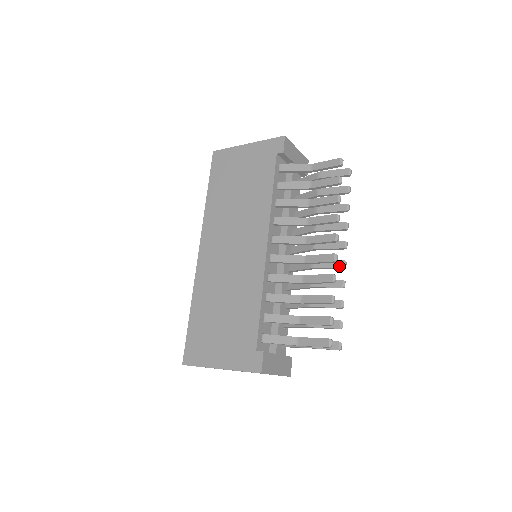
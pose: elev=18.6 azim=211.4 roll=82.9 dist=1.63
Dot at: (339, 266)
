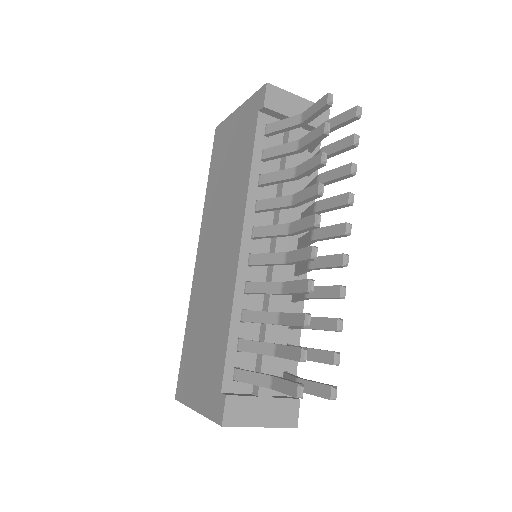
Dot at: (337, 264)
